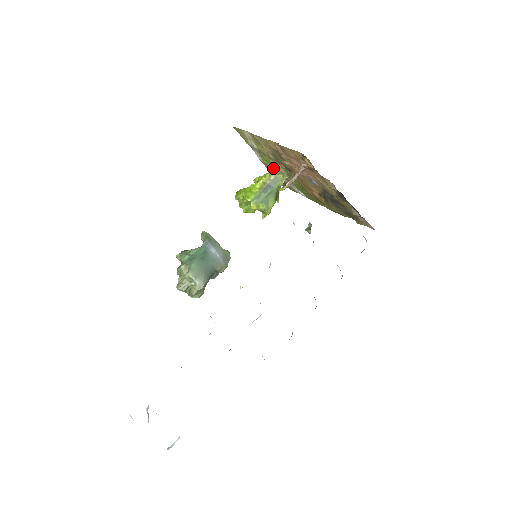
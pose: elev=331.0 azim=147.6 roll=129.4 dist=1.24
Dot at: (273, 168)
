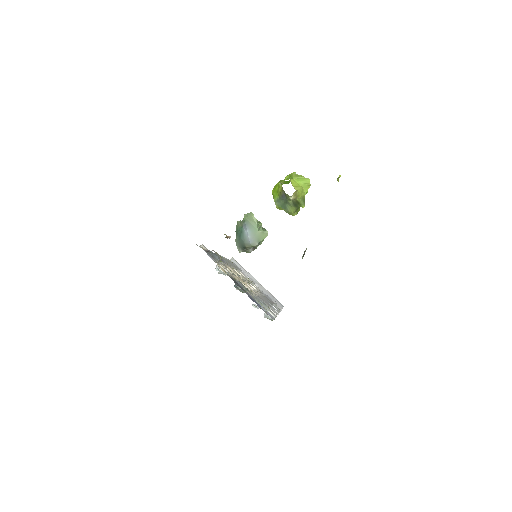
Dot at: occluded
